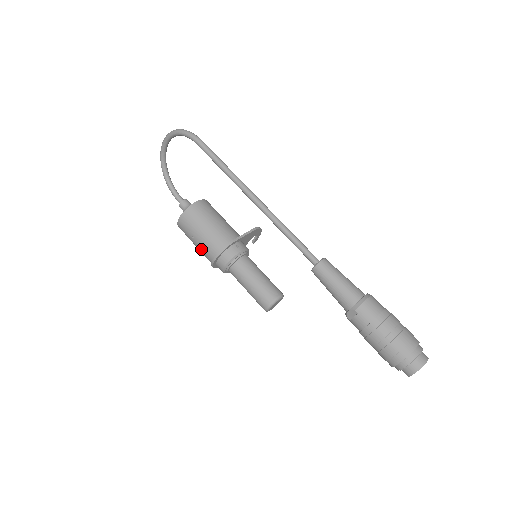
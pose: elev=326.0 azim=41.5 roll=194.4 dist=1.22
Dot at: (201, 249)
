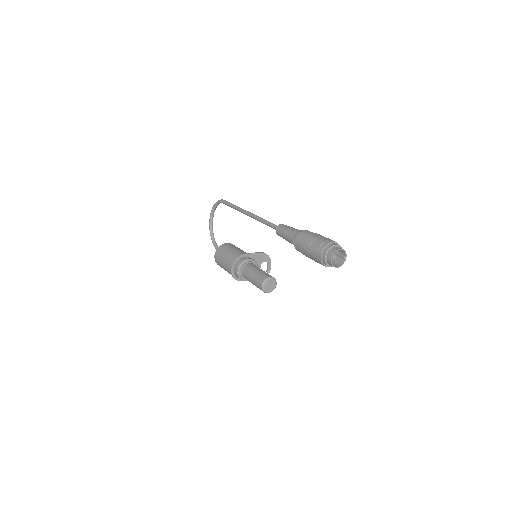
Dot at: (226, 266)
